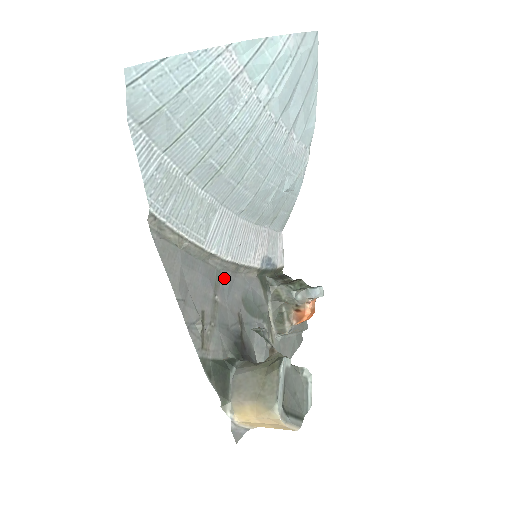
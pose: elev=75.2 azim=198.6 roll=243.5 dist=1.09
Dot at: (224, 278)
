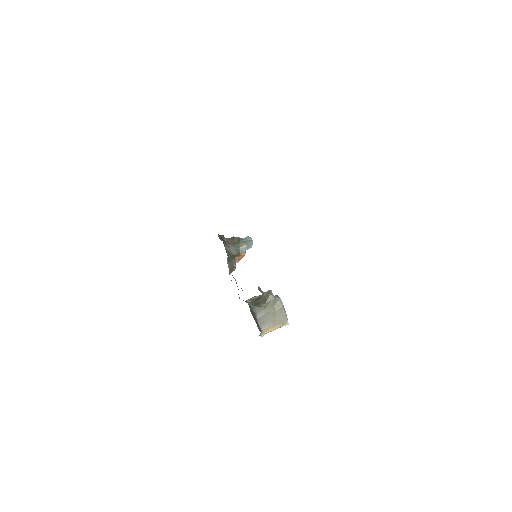
Dot at: occluded
